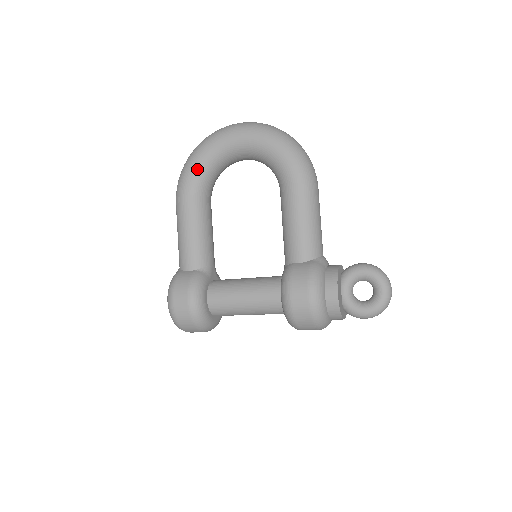
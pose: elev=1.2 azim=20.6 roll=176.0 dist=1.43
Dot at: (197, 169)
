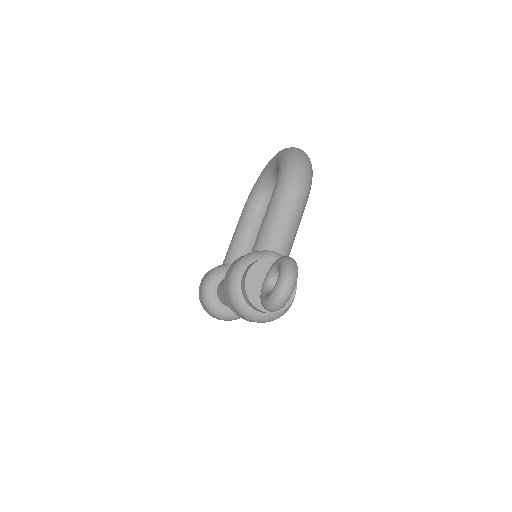
Dot at: (254, 188)
